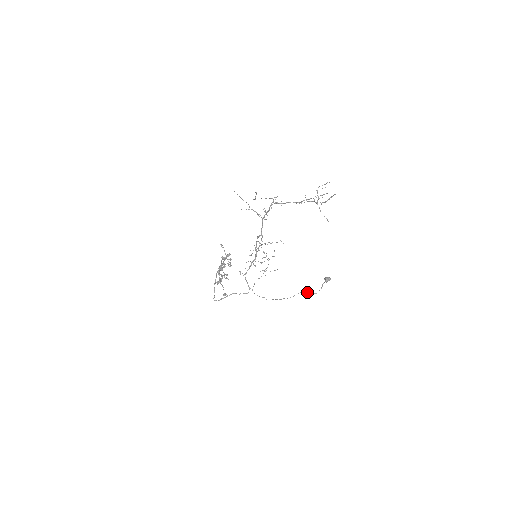
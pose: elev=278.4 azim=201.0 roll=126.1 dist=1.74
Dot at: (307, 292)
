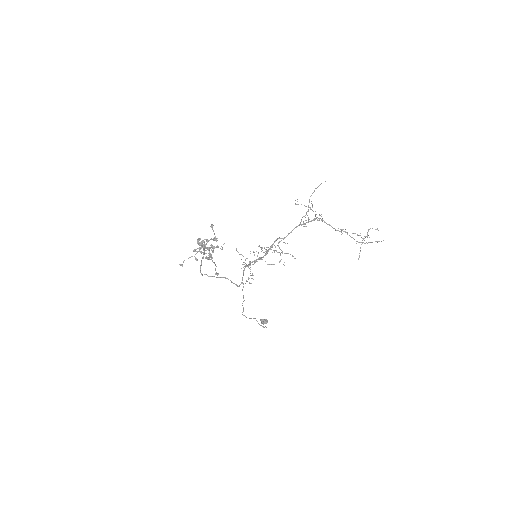
Dot at: occluded
